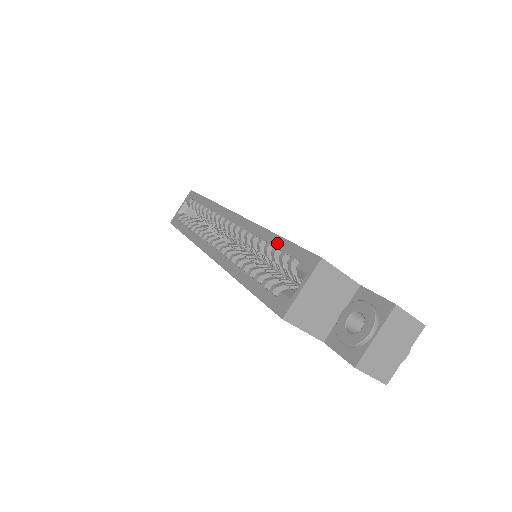
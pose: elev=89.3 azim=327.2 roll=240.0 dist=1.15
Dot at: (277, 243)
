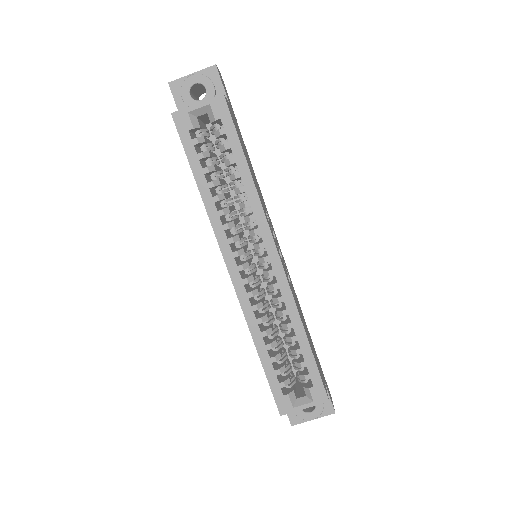
Dot at: (304, 349)
